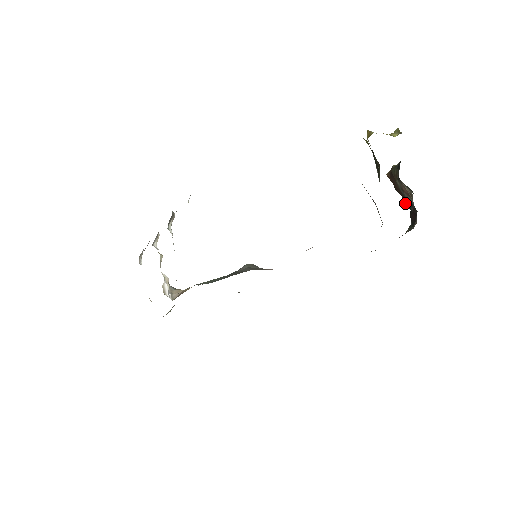
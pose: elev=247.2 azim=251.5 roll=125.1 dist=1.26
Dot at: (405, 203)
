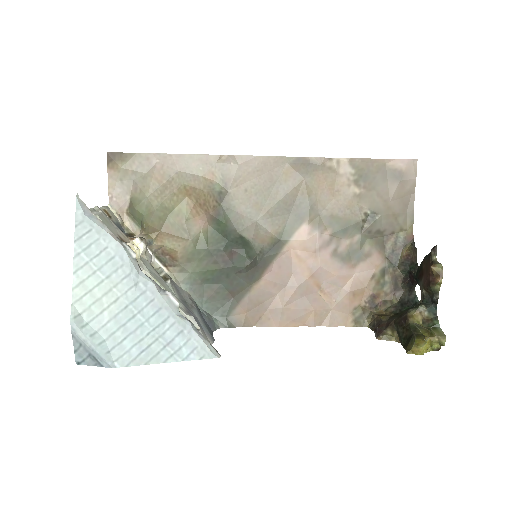
Dot at: (425, 257)
